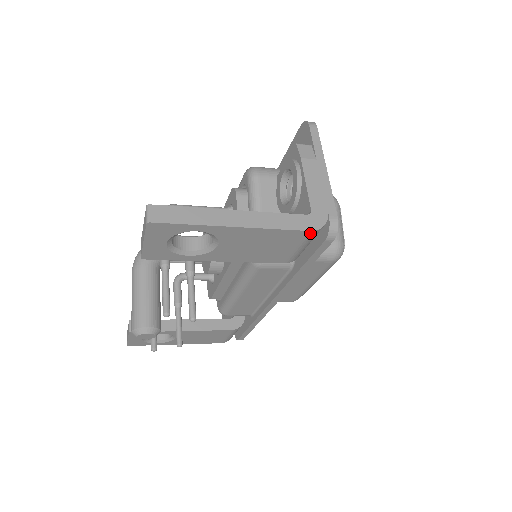
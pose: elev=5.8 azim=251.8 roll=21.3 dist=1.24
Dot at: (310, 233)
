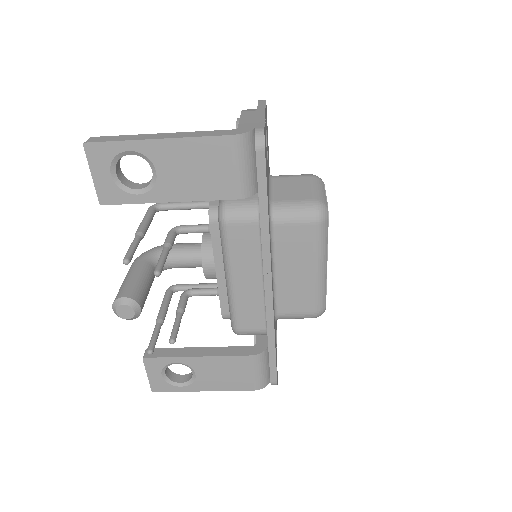
Dot at: (233, 139)
